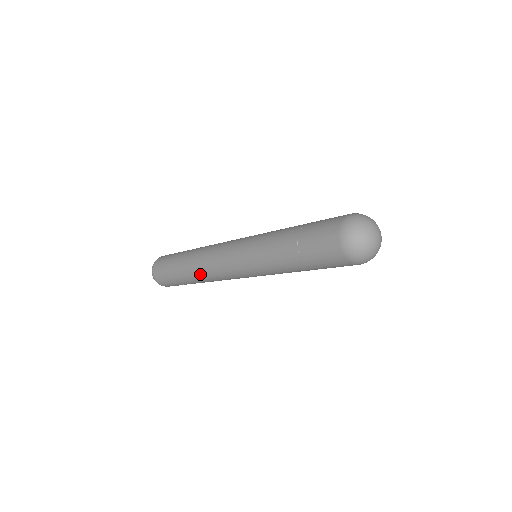
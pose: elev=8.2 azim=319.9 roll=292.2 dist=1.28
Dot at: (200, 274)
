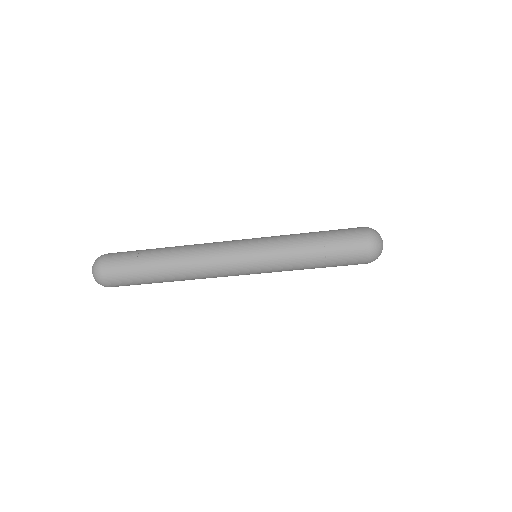
Dot at: (186, 255)
